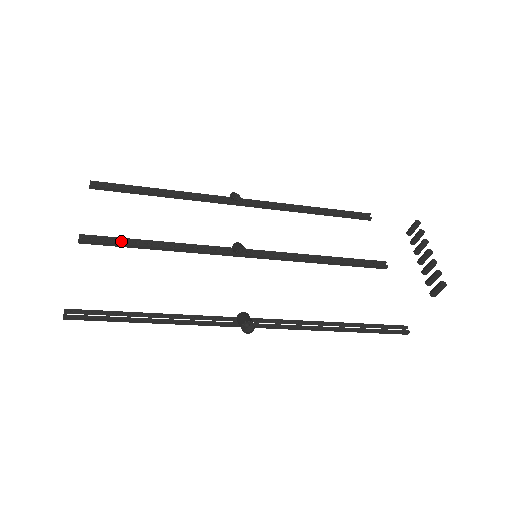
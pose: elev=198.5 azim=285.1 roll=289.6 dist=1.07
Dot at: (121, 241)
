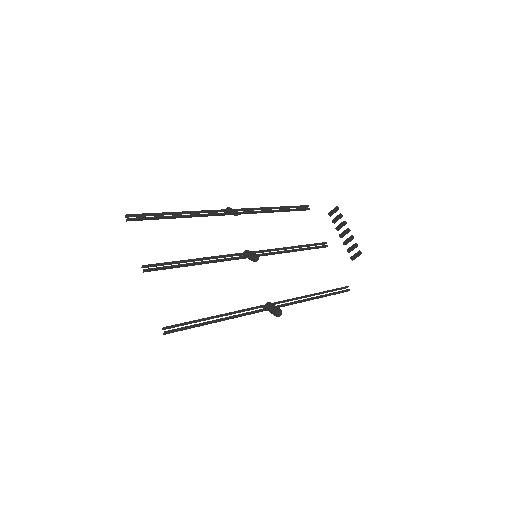
Dot at: (170, 264)
